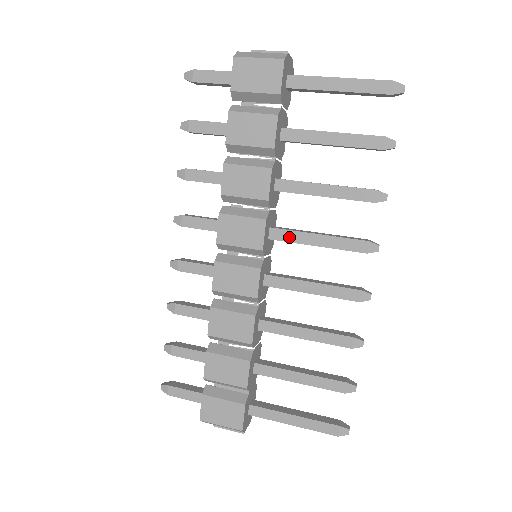
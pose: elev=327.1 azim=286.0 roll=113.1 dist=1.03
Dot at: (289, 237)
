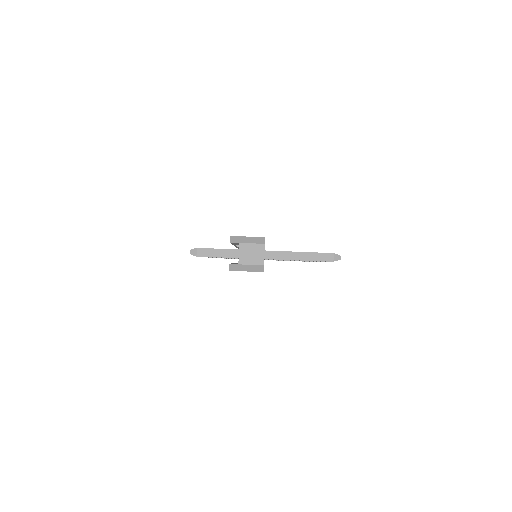
Dot at: occluded
